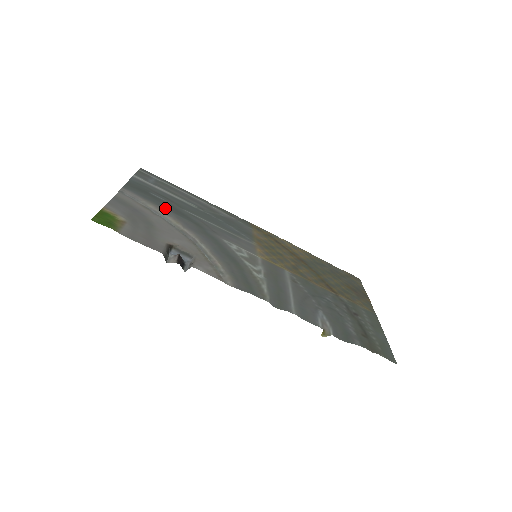
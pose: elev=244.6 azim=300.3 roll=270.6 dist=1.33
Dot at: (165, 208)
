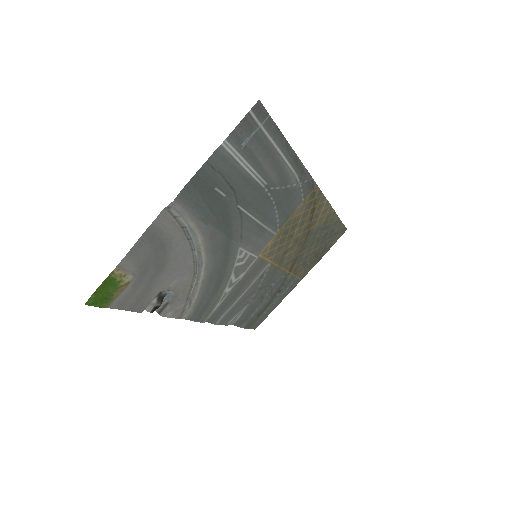
Dot at: (208, 224)
